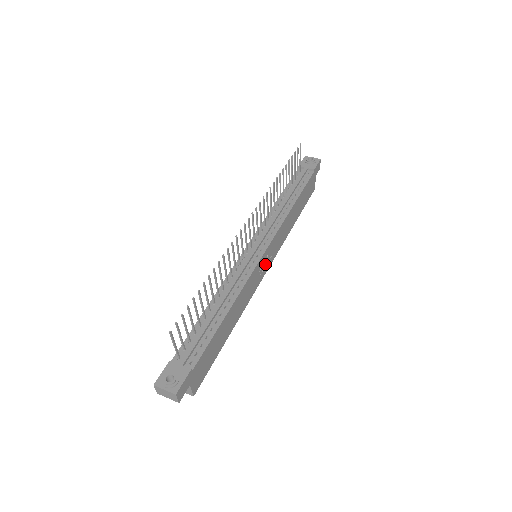
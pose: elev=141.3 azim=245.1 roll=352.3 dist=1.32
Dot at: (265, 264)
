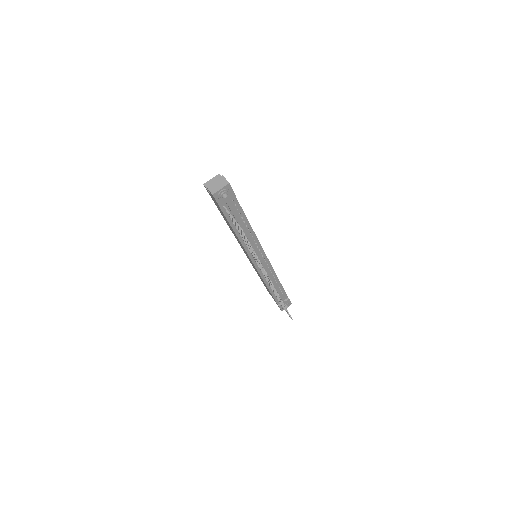
Dot at: occluded
